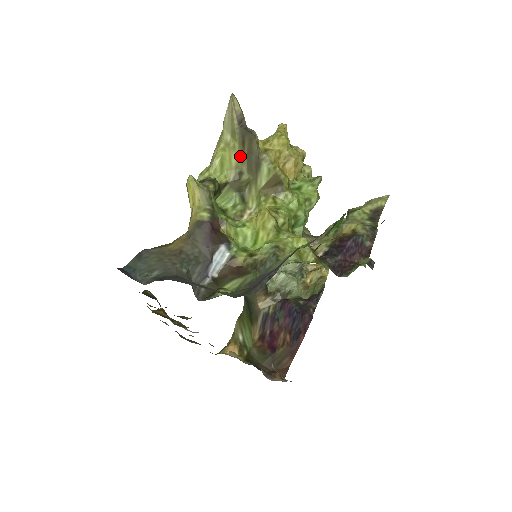
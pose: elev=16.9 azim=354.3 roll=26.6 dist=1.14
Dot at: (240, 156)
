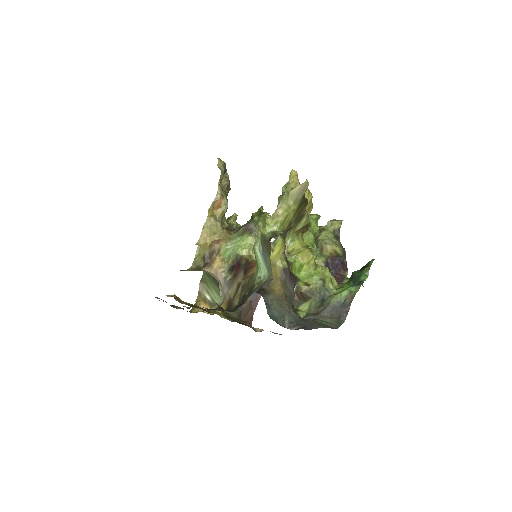
Dot at: (294, 214)
